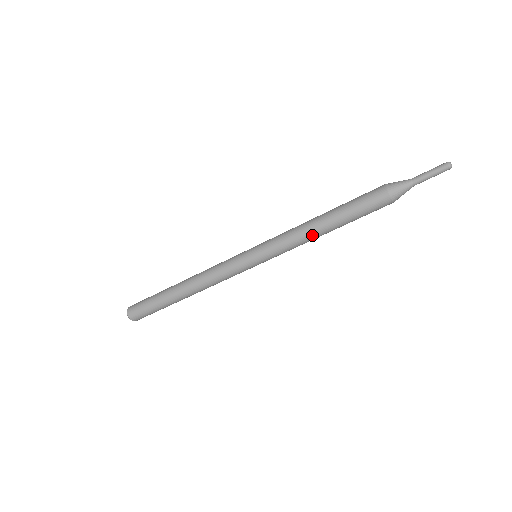
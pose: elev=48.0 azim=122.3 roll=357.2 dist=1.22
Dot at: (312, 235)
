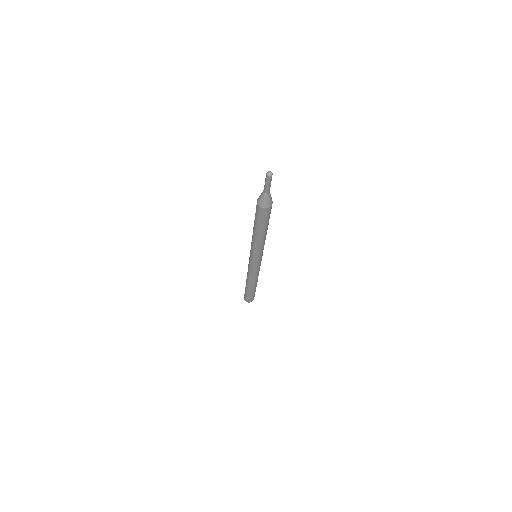
Dot at: (263, 240)
